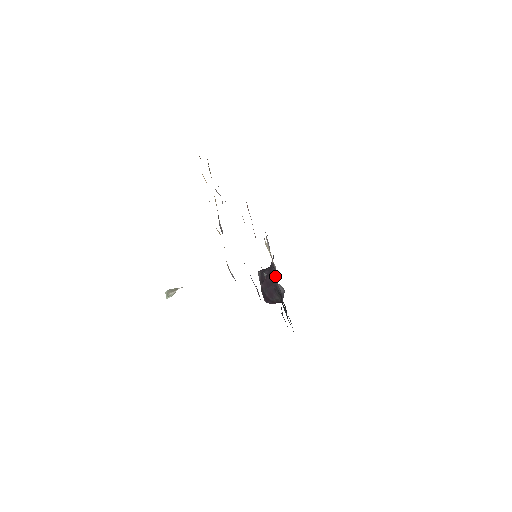
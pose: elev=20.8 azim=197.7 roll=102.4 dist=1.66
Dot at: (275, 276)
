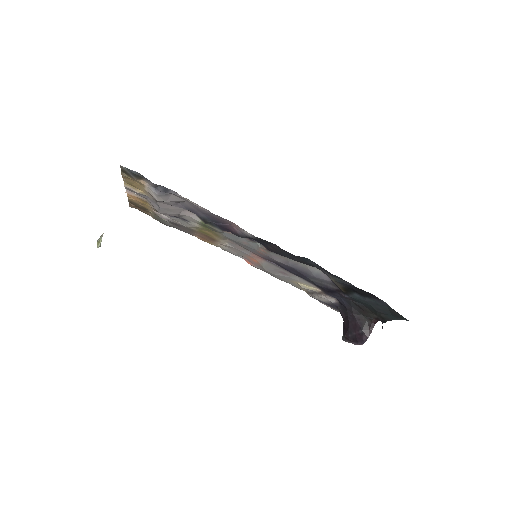
Dot at: (342, 307)
